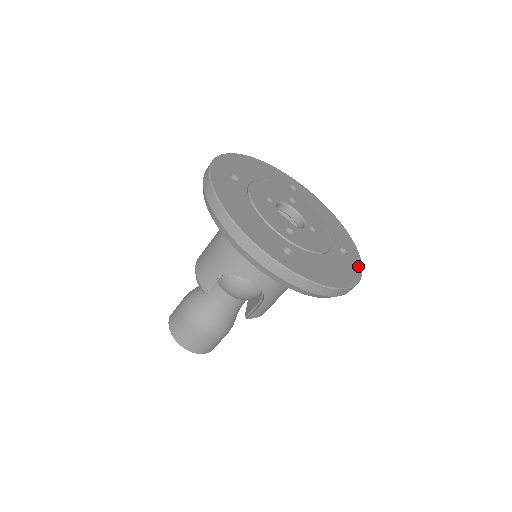
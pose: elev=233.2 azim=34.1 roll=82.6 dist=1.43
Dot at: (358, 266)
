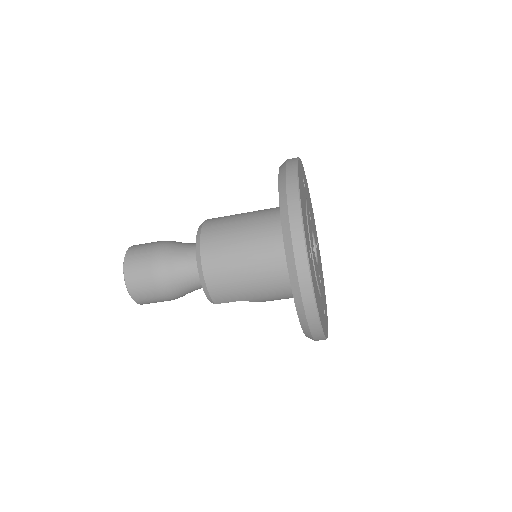
Dot at: (319, 250)
